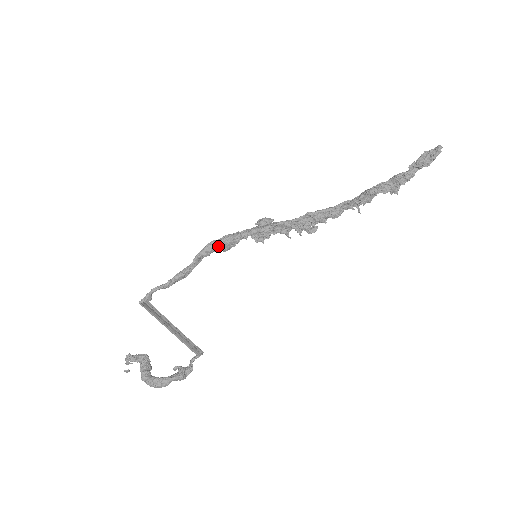
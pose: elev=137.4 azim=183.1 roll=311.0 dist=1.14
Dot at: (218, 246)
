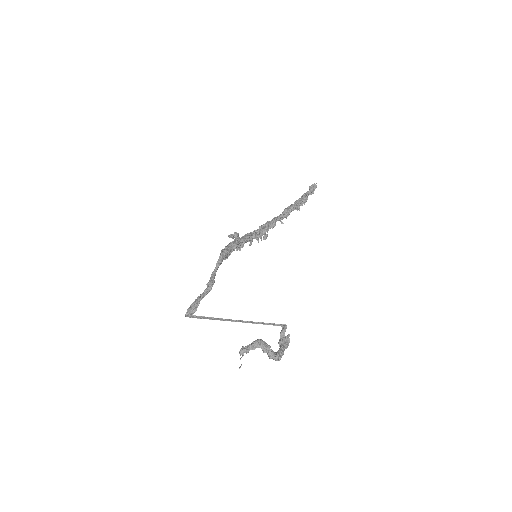
Dot at: (225, 254)
